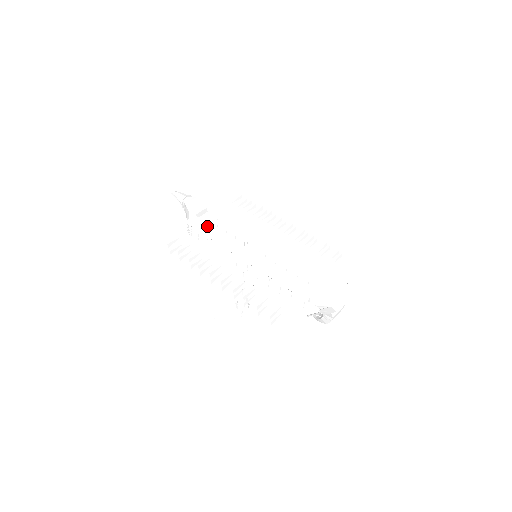
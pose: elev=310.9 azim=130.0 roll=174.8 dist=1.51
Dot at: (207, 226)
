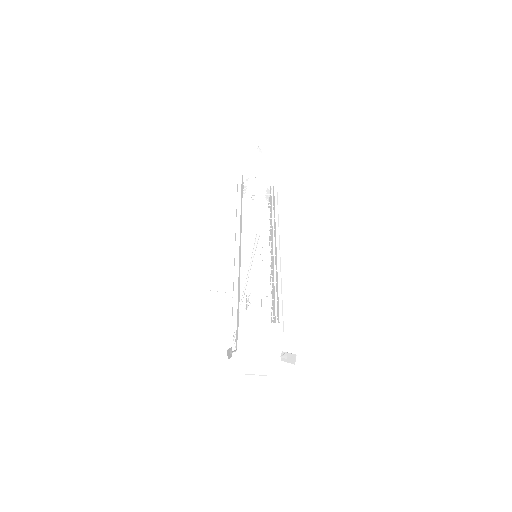
Dot at: (242, 194)
